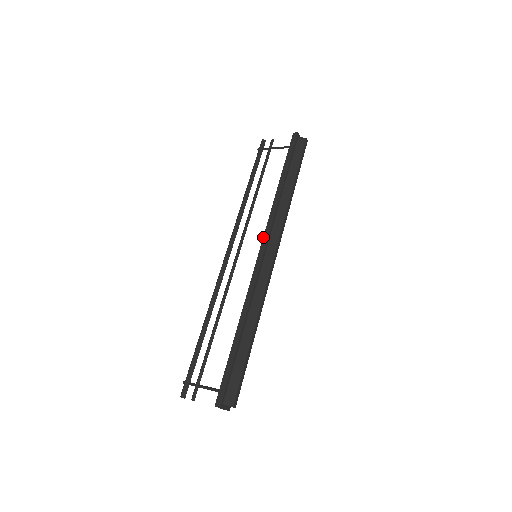
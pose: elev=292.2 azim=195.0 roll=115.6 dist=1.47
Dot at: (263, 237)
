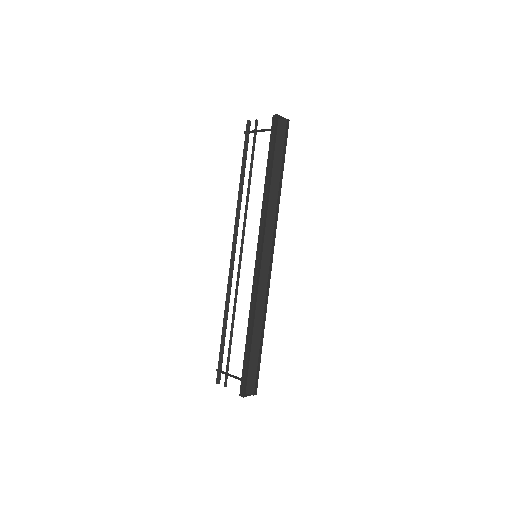
Dot at: (258, 240)
